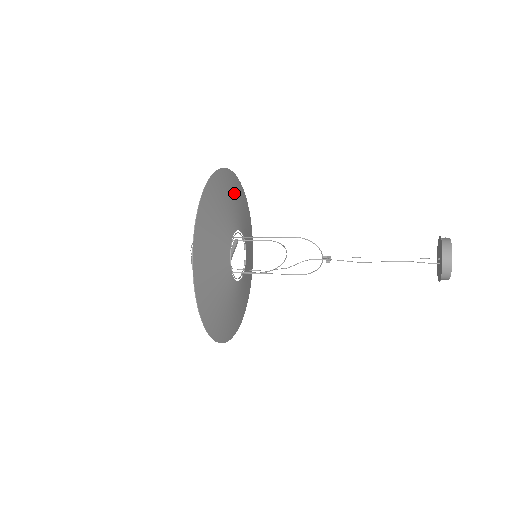
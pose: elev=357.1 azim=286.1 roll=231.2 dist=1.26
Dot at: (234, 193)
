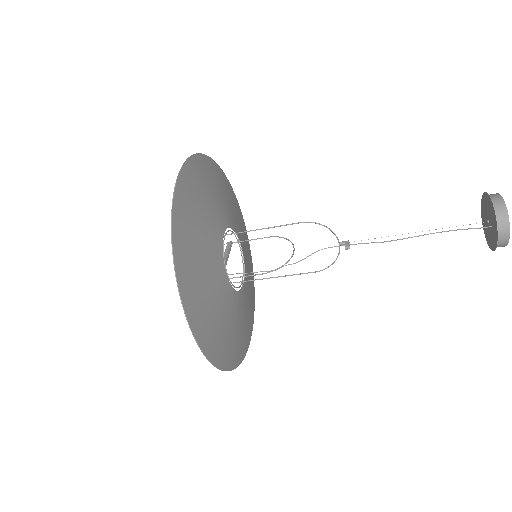
Dot at: (219, 185)
